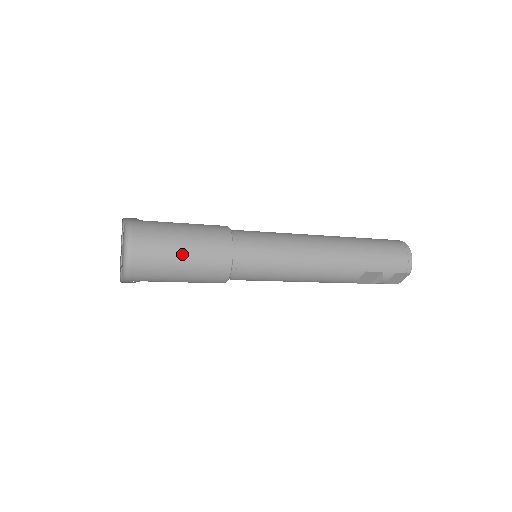
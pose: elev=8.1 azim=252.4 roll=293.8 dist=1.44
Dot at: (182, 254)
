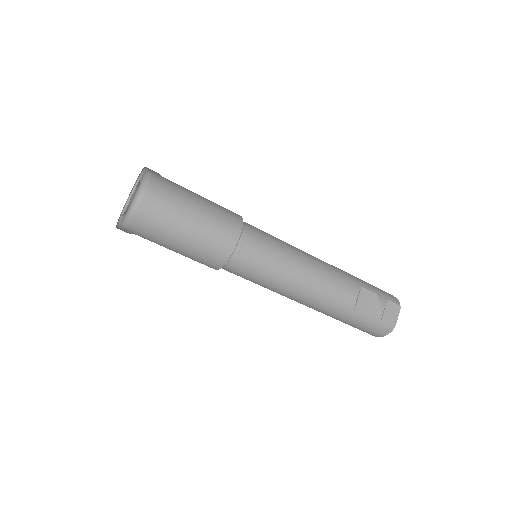
Dot at: (198, 196)
